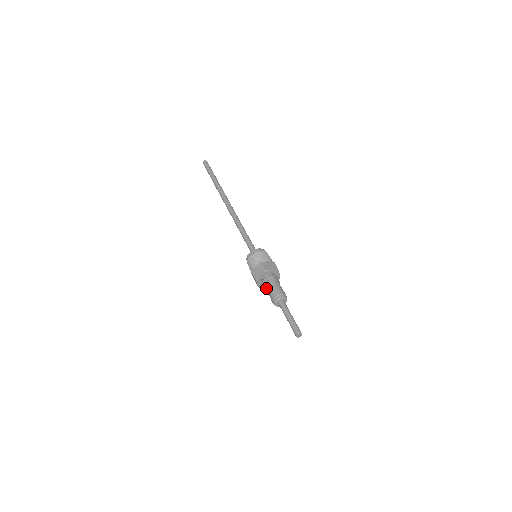
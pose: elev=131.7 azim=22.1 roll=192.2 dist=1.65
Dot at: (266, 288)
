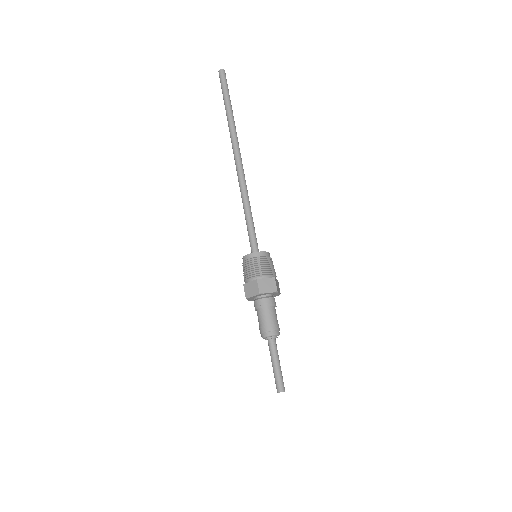
Dot at: (264, 310)
